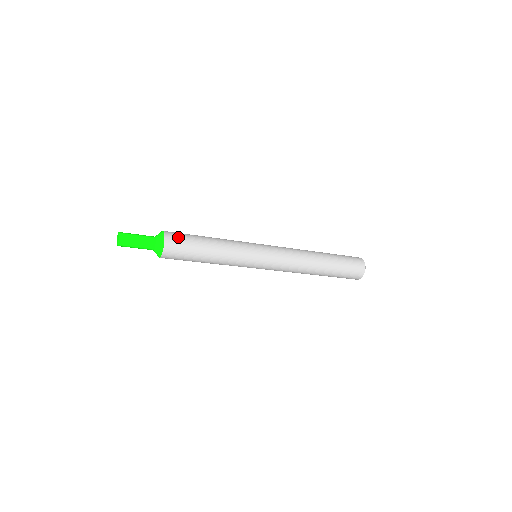
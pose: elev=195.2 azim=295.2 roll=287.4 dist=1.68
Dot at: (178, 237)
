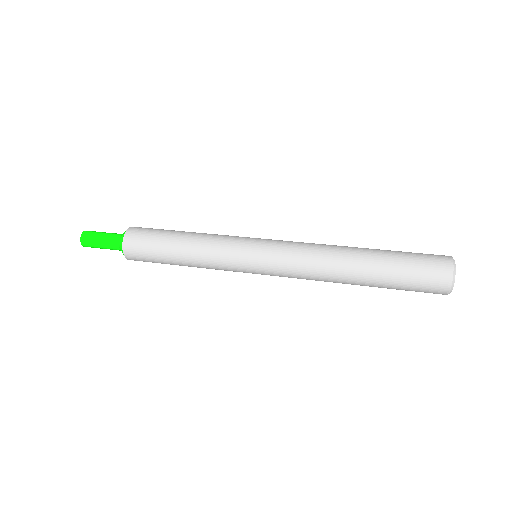
Dot at: (140, 259)
